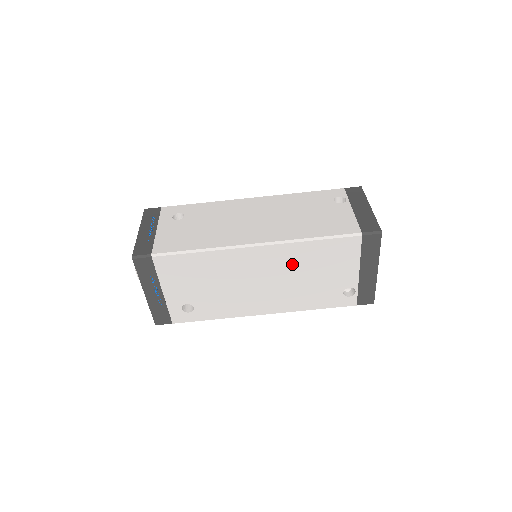
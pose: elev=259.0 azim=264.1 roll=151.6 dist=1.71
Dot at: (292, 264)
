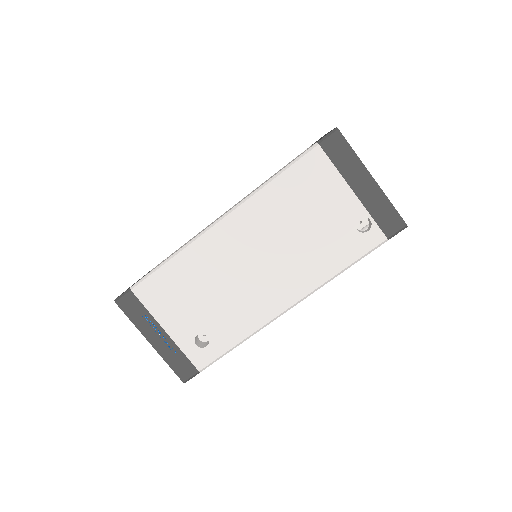
Dot at: (271, 222)
